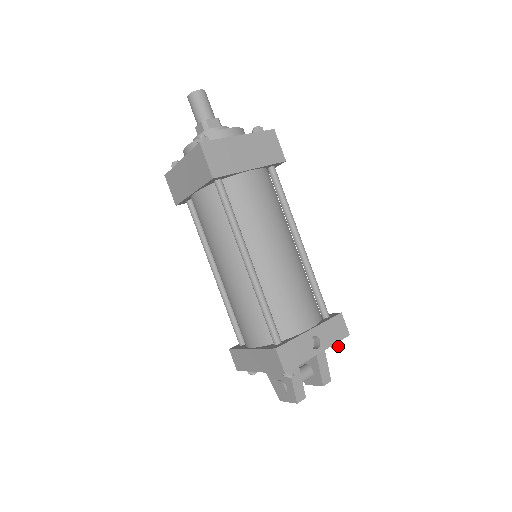
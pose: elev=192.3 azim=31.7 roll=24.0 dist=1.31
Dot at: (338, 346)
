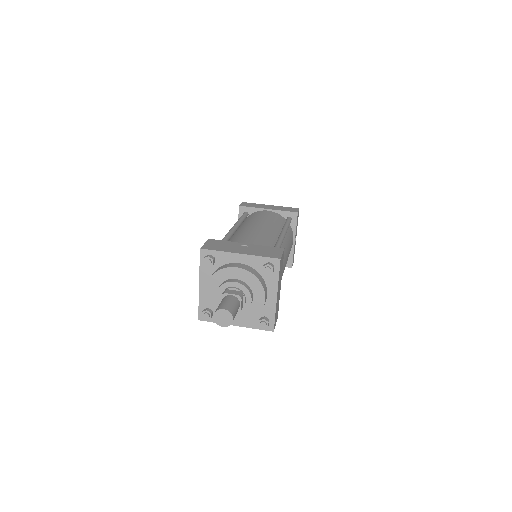
Dot at: occluded
